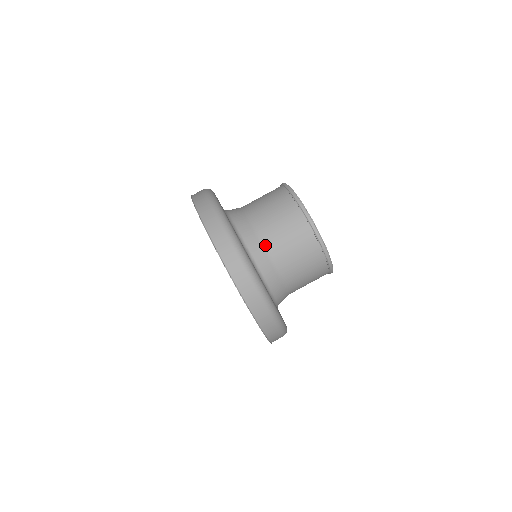
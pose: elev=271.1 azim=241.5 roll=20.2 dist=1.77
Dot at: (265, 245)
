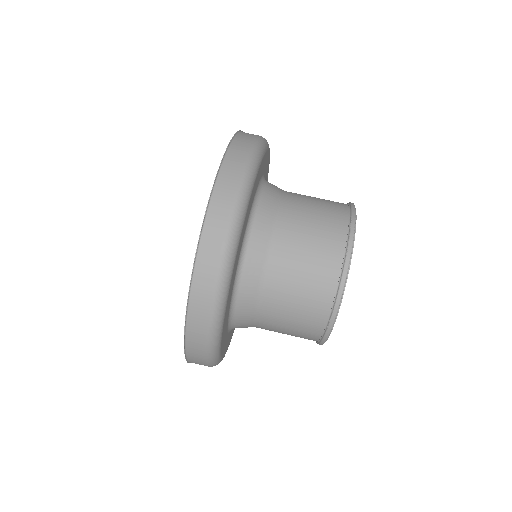
Dot at: (286, 191)
